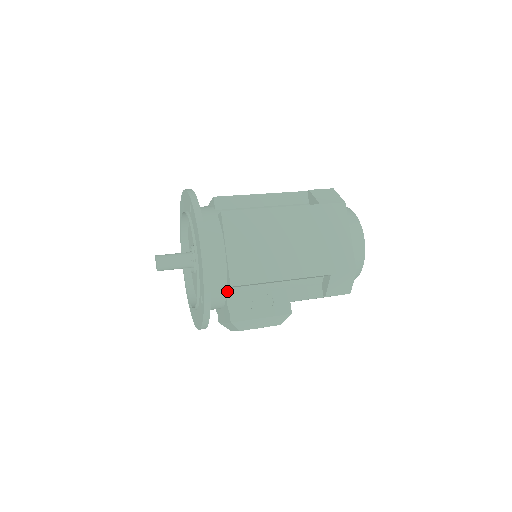
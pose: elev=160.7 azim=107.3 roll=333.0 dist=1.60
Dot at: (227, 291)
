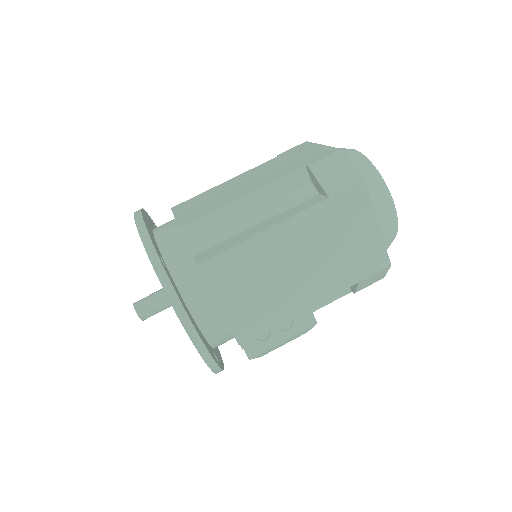
Dot at: occluded
